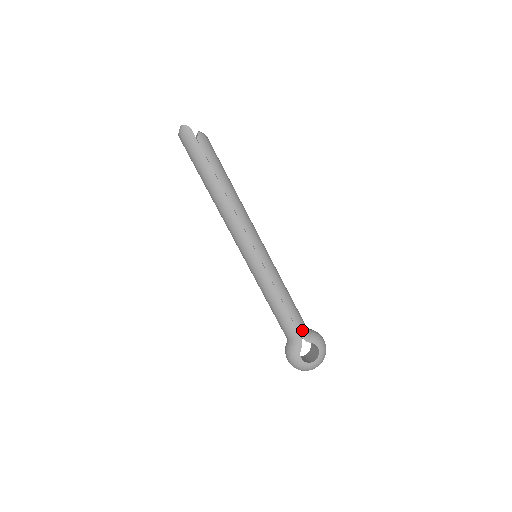
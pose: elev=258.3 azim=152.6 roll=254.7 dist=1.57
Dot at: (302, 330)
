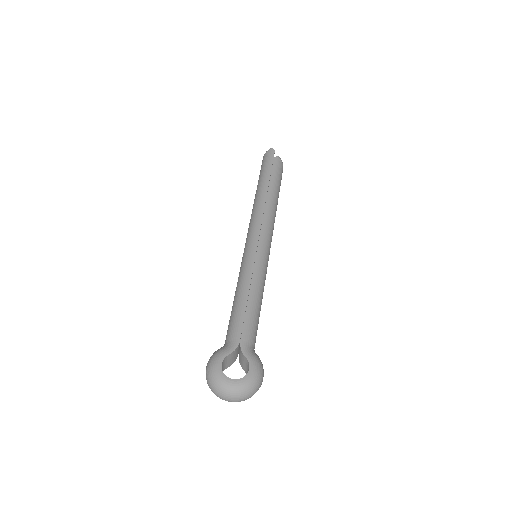
Dot at: (246, 337)
